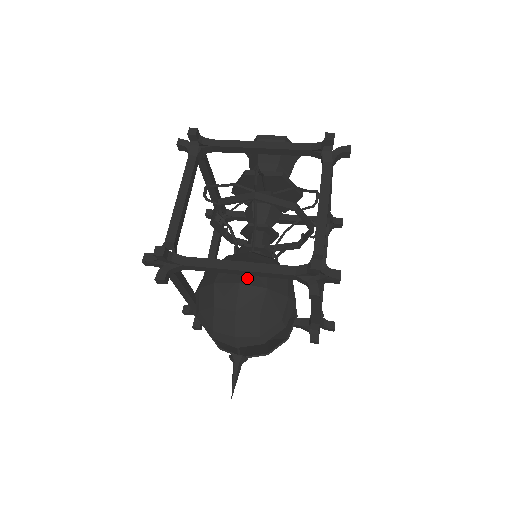
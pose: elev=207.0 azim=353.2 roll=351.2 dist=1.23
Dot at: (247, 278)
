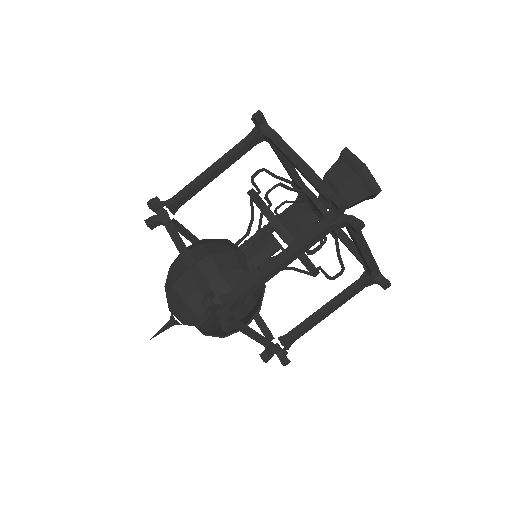
Dot at: occluded
